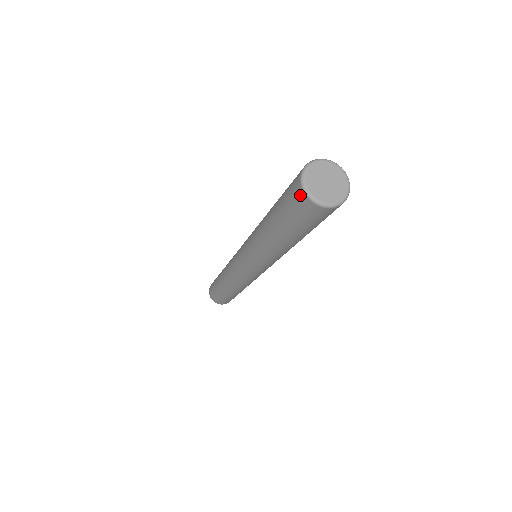
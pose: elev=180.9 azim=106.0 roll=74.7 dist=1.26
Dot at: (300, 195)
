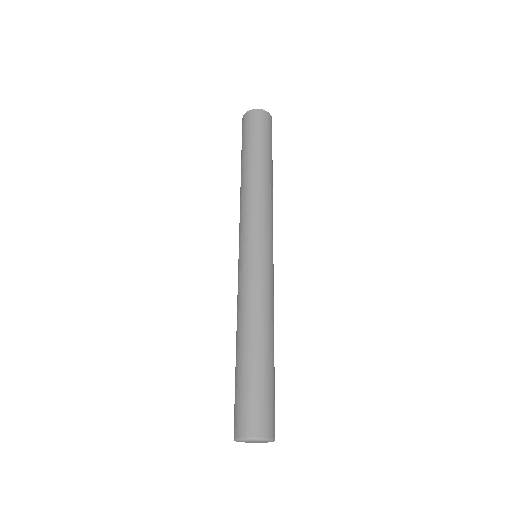
Dot at: occluded
